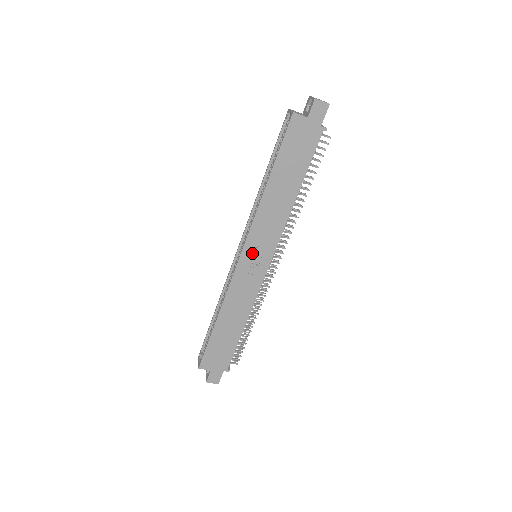
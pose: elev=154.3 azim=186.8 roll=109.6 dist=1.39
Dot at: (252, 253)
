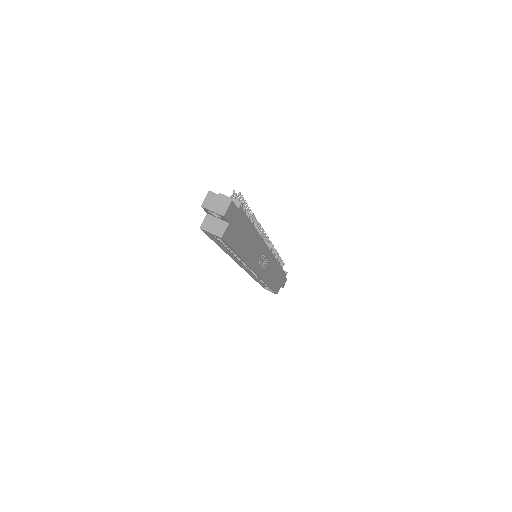
Dot at: (260, 264)
